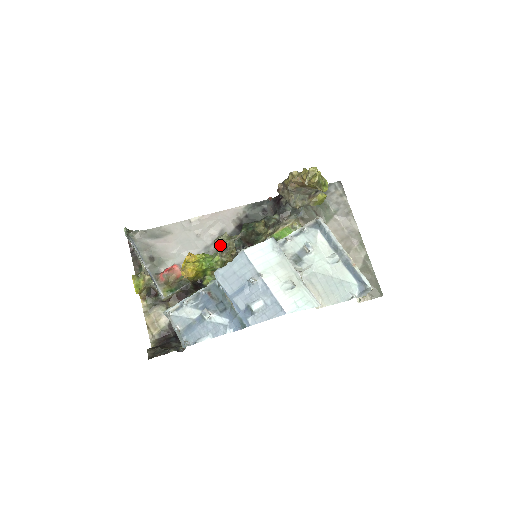
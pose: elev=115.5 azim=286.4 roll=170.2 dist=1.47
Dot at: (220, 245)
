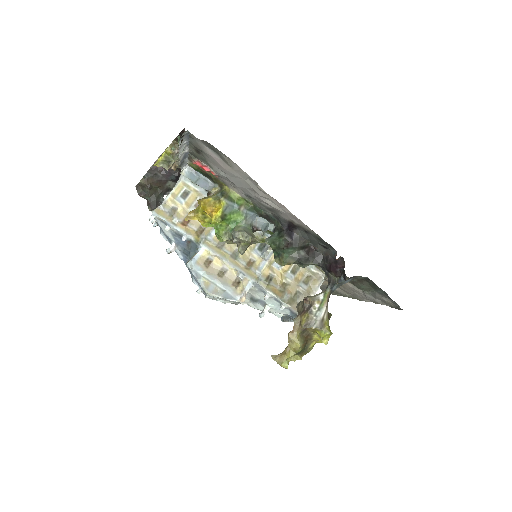
Dot at: (233, 241)
